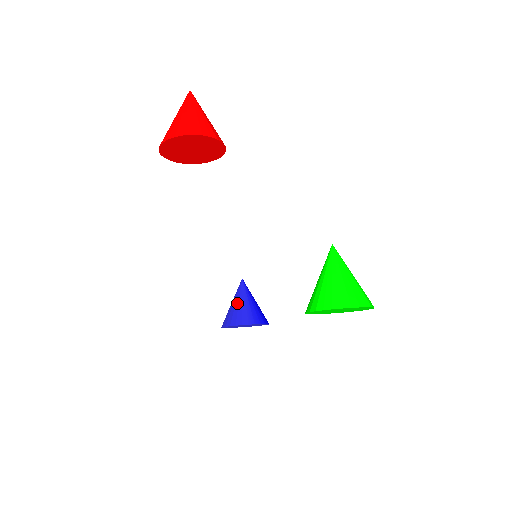
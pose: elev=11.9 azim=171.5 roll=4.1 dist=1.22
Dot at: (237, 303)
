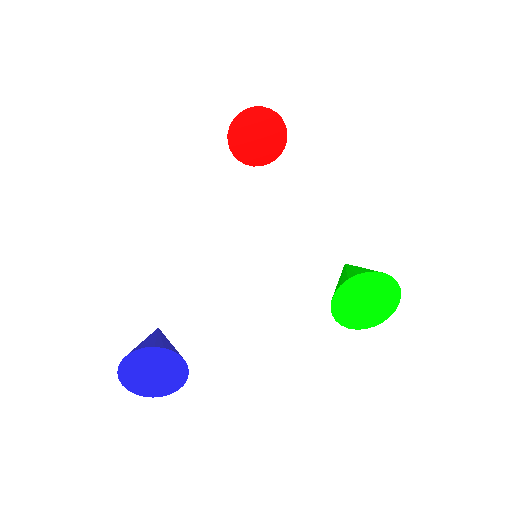
Dot at: (159, 337)
